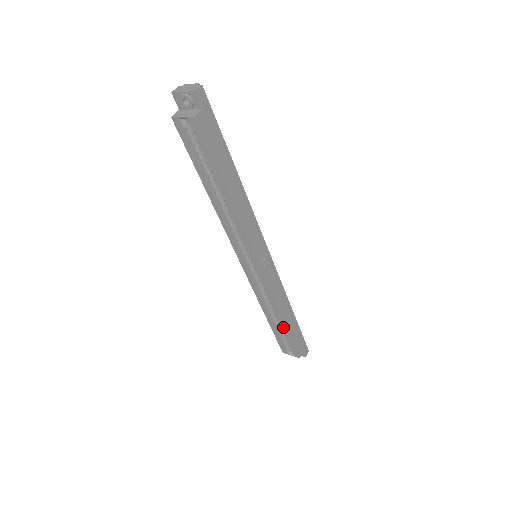
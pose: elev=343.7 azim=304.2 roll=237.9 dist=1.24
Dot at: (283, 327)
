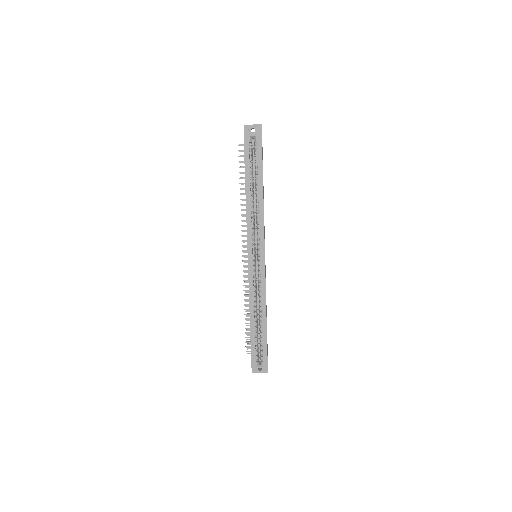
Dot at: (263, 327)
